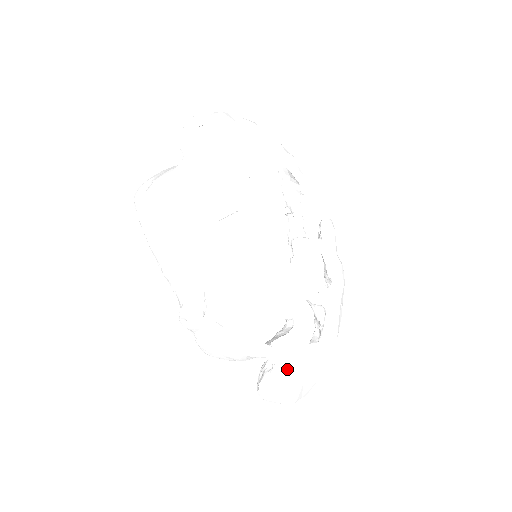
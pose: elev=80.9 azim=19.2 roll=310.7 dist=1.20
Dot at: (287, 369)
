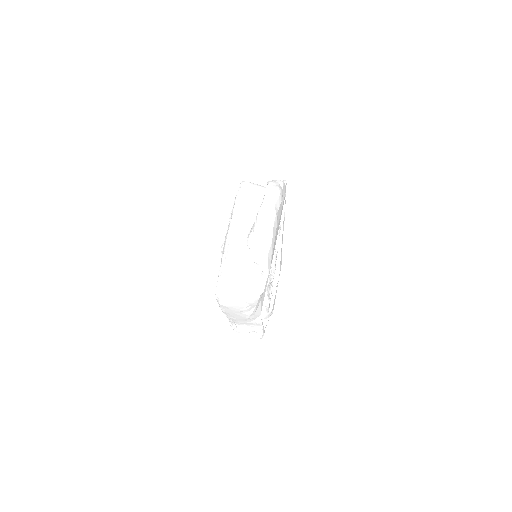
Dot at: (272, 309)
